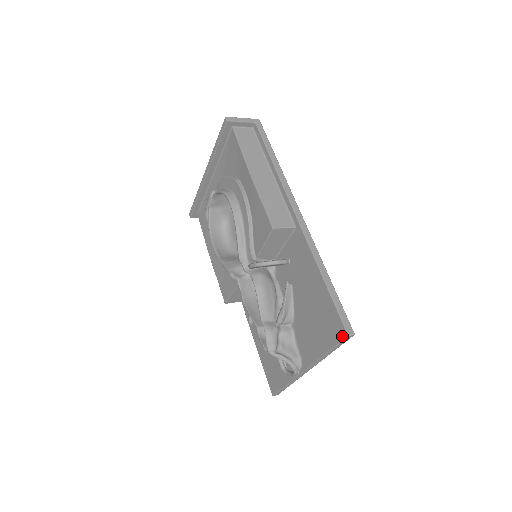
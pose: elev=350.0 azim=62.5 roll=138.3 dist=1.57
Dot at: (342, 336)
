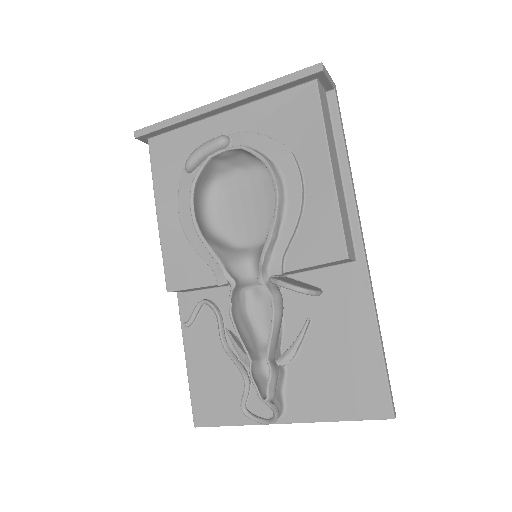
Dot at: (383, 415)
